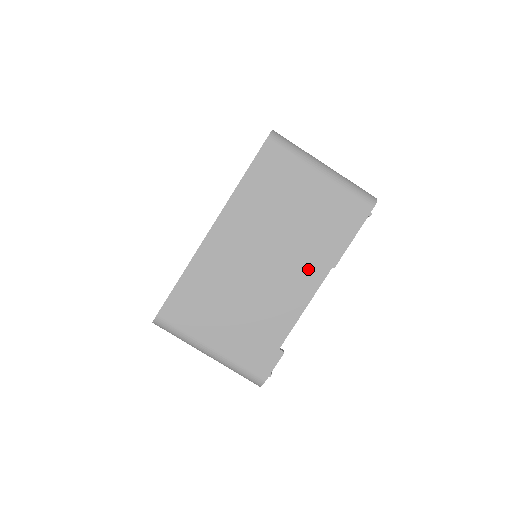
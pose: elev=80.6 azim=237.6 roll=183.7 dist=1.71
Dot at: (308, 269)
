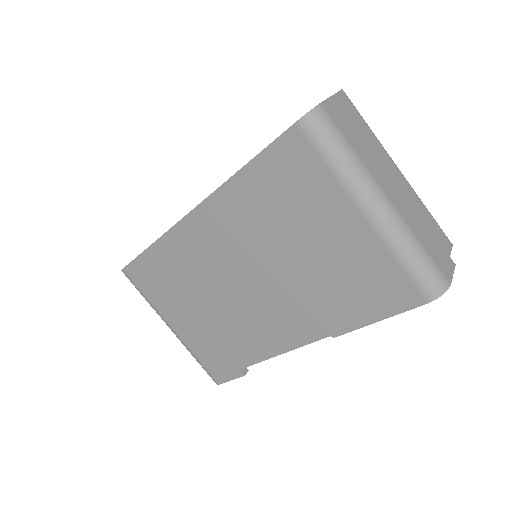
Dot at: (299, 319)
